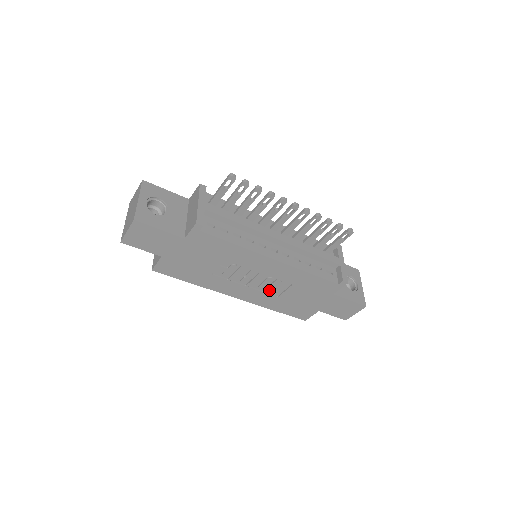
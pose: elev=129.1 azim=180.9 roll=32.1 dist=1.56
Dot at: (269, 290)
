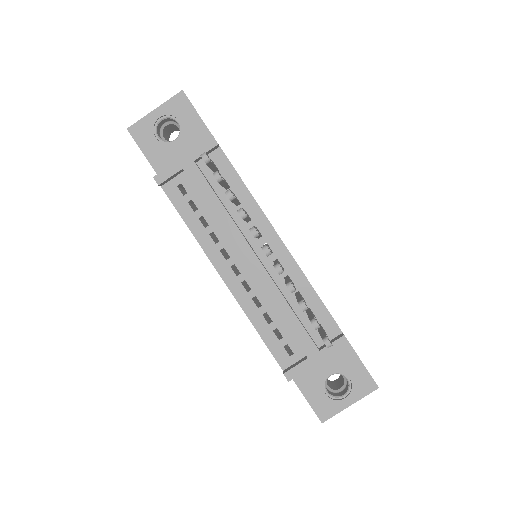
Dot at: occluded
